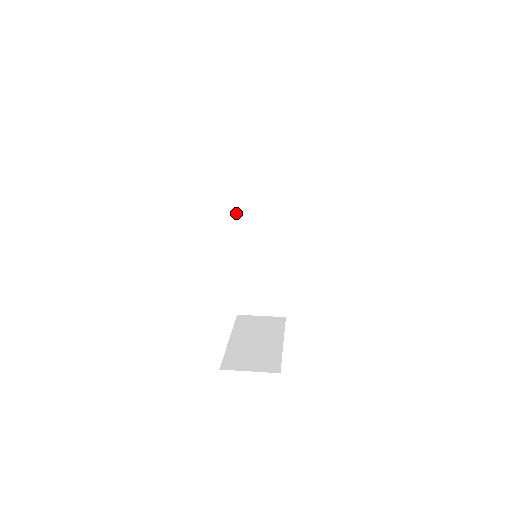
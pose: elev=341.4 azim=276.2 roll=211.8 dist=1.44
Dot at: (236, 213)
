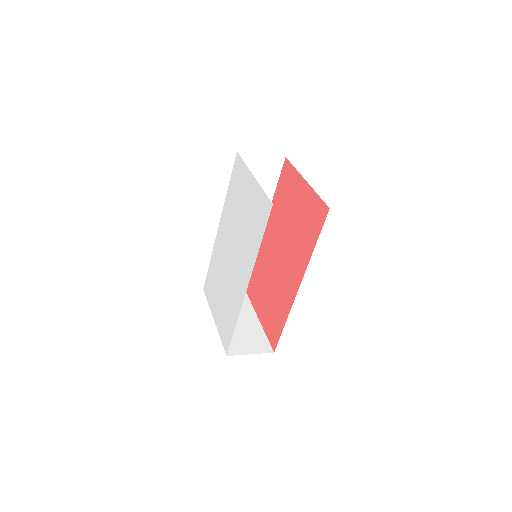
Dot at: (224, 206)
